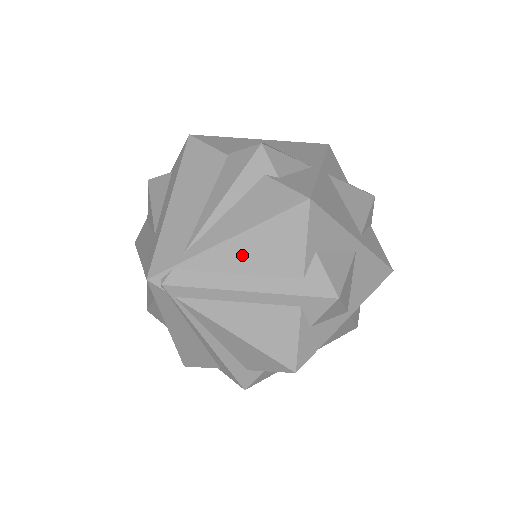
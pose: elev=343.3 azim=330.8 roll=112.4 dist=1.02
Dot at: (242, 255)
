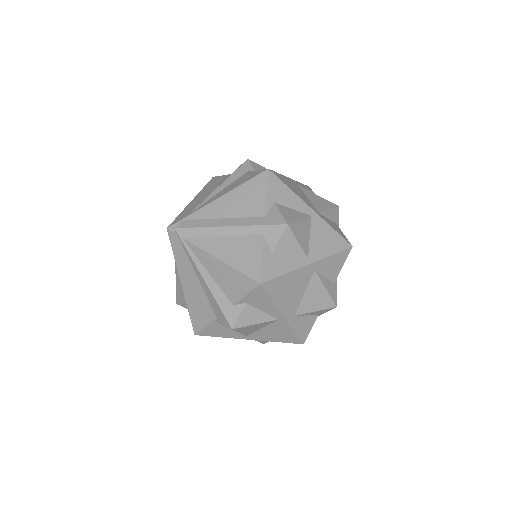
Dot at: (226, 206)
